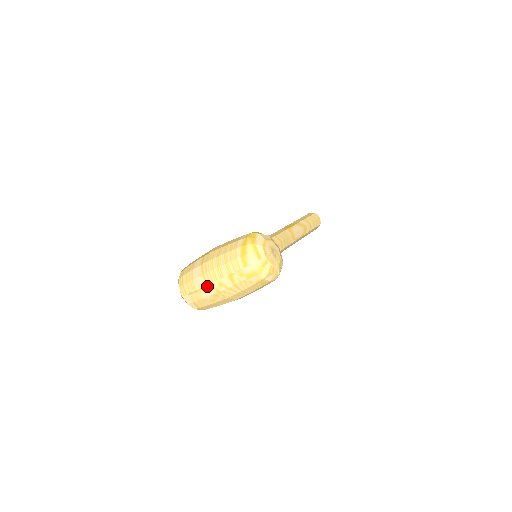
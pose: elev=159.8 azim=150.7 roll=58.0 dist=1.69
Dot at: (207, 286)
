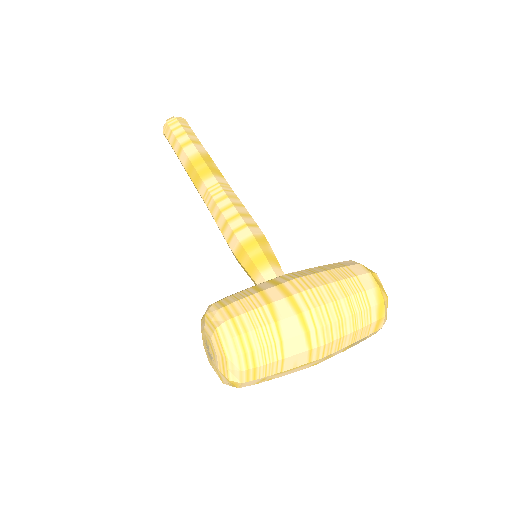
Dot at: (308, 364)
